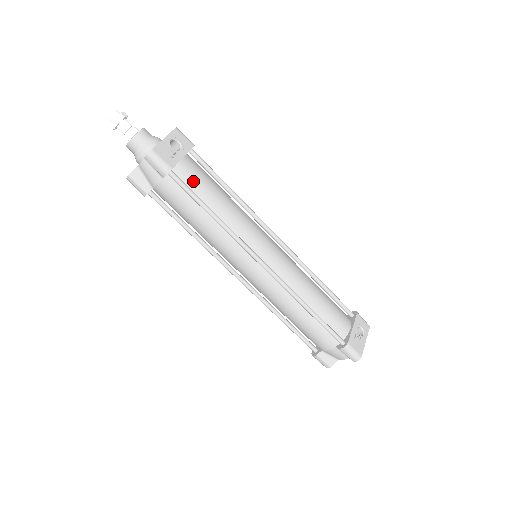
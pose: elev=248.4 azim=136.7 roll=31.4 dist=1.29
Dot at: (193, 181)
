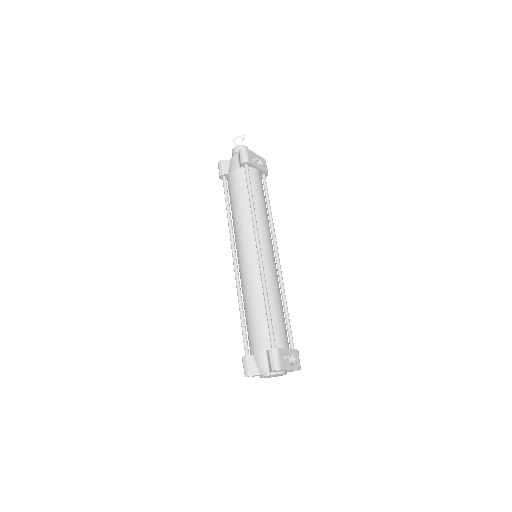
Dot at: (254, 181)
